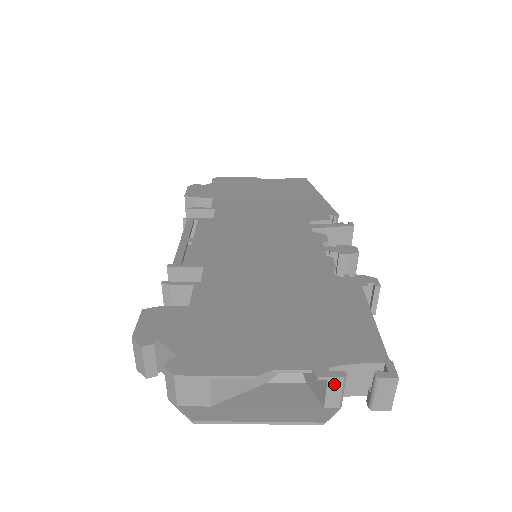
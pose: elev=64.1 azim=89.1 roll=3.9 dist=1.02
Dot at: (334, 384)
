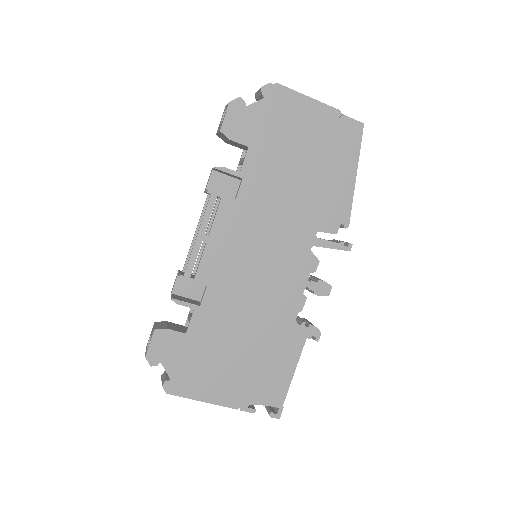
Dot at: (248, 410)
